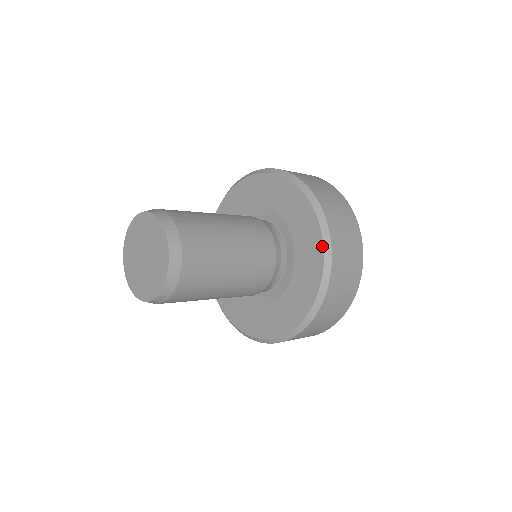
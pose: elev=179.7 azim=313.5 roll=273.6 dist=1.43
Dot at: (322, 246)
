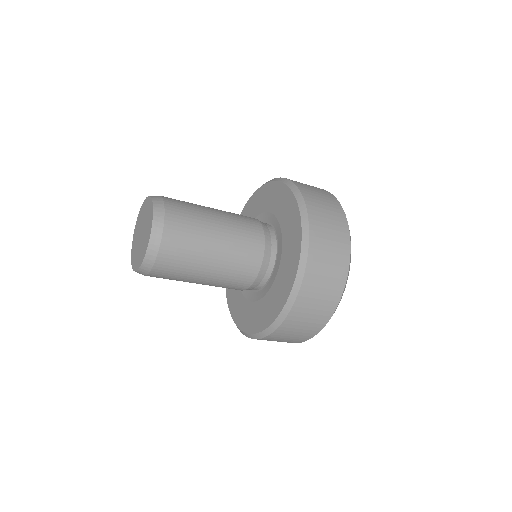
Dot at: (293, 283)
